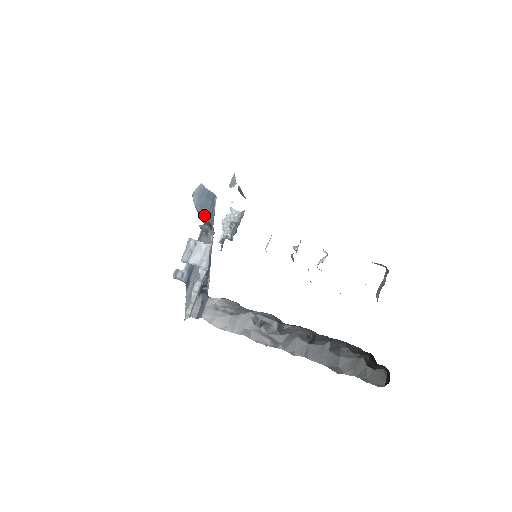
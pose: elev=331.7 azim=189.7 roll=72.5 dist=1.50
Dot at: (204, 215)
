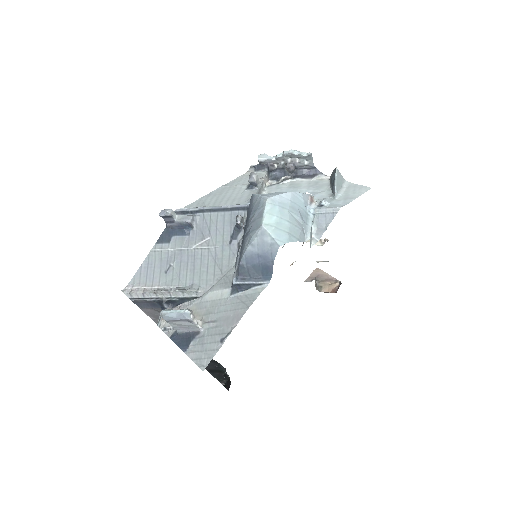
Dot at: (239, 273)
